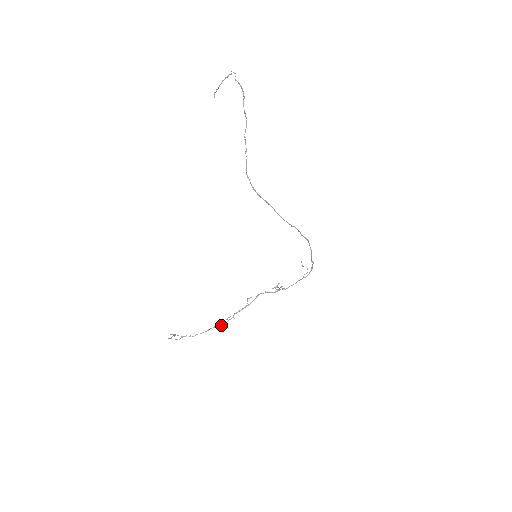
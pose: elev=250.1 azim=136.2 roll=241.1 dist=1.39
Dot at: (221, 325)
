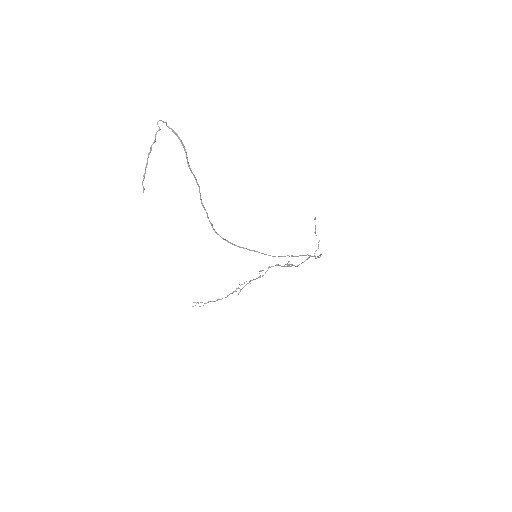
Dot at: occluded
